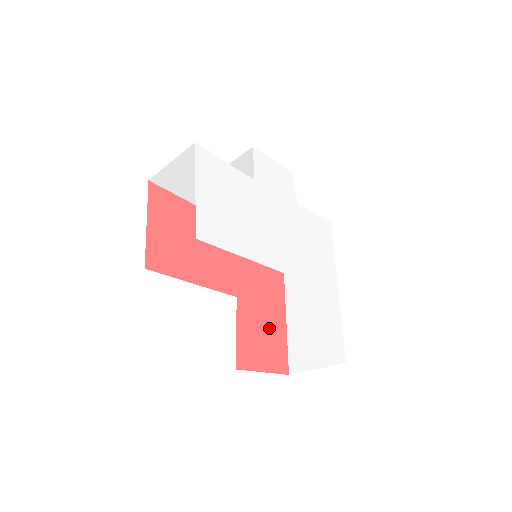
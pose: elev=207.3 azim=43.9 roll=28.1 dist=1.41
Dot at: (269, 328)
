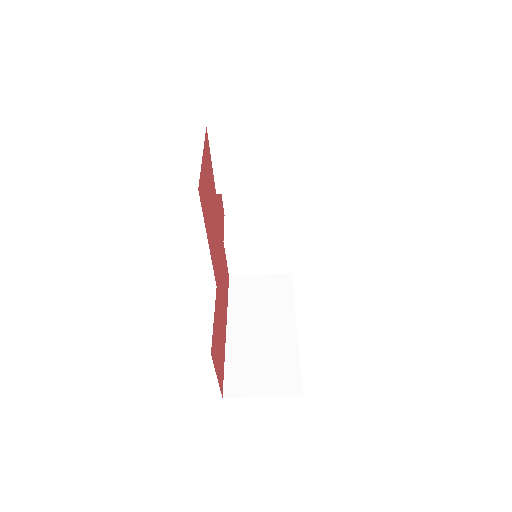
Dot at: (221, 339)
